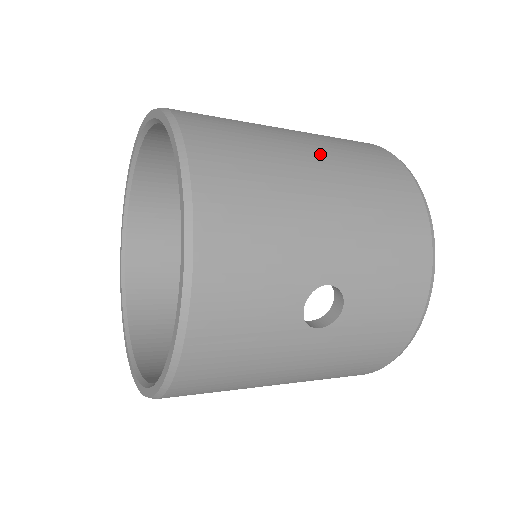
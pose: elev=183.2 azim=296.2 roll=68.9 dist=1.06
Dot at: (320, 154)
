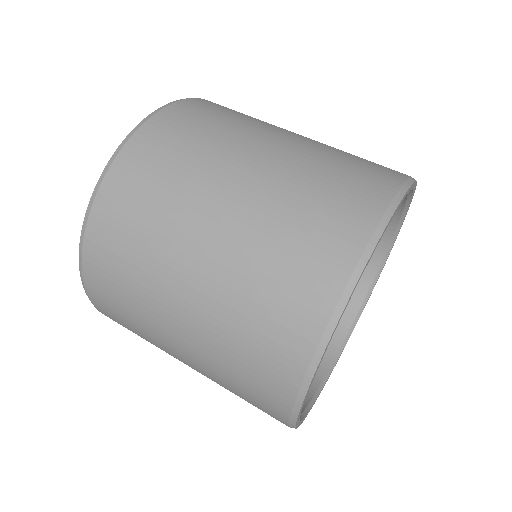
Dot at: (197, 371)
